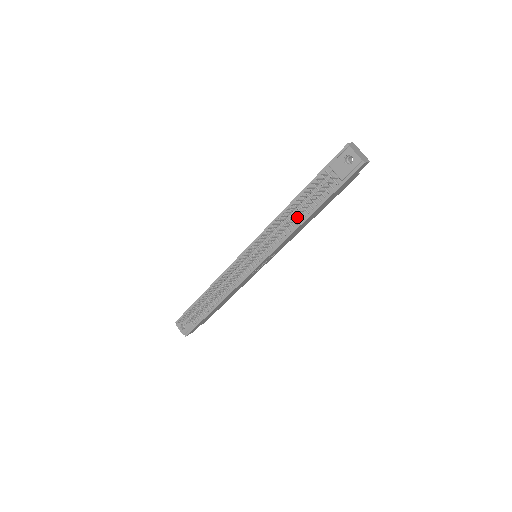
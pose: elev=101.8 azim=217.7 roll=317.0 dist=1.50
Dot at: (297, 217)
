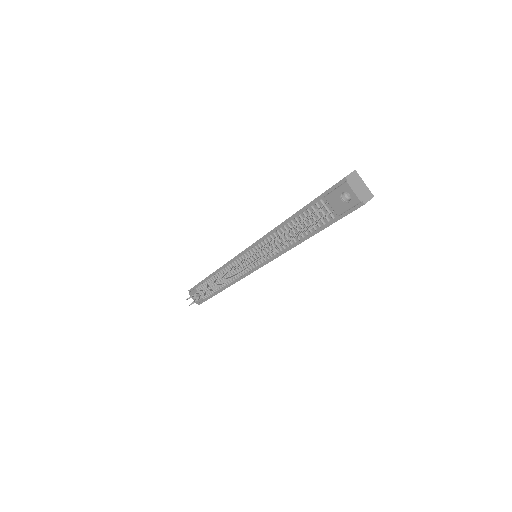
Dot at: (291, 238)
